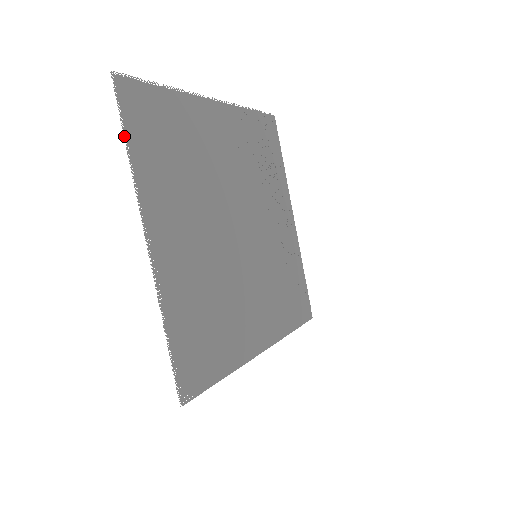
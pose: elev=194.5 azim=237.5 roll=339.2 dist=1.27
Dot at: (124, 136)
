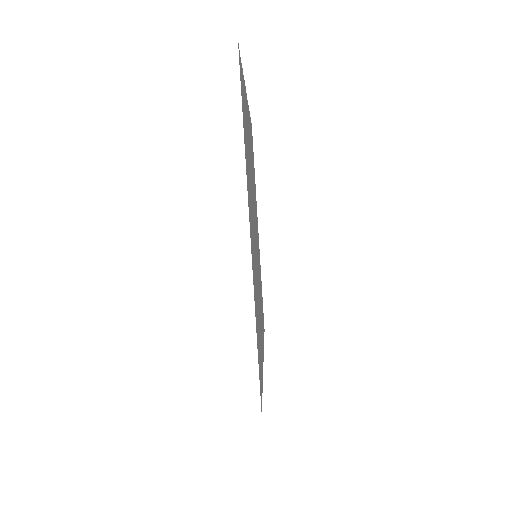
Dot at: (250, 117)
